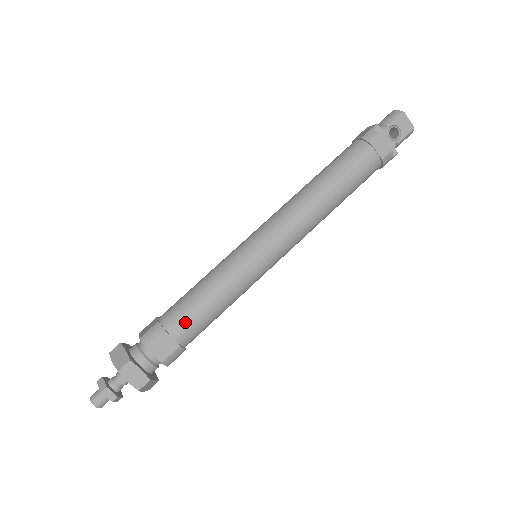
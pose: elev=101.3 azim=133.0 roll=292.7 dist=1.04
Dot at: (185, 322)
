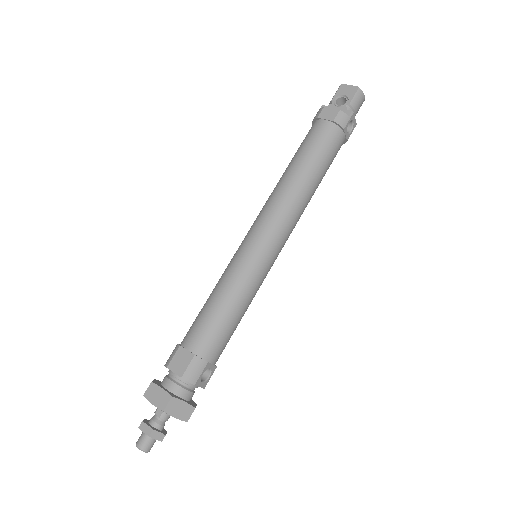
Dot at: (195, 331)
